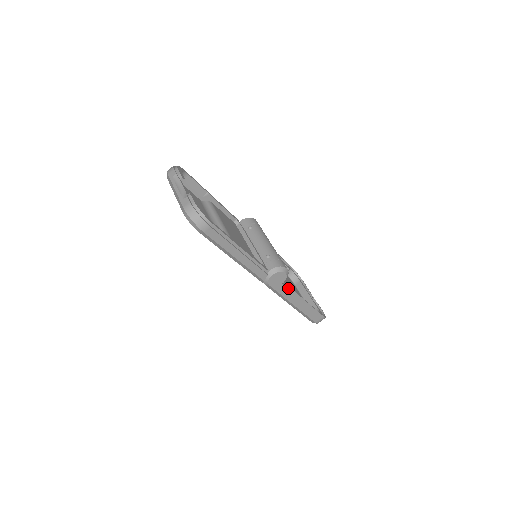
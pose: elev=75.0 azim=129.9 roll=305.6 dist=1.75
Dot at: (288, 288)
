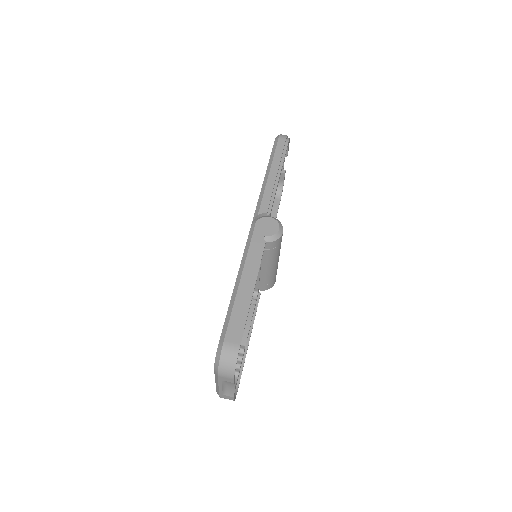
Dot at: (262, 248)
